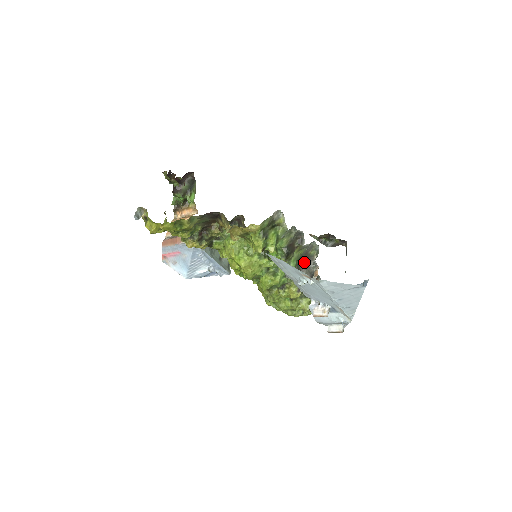
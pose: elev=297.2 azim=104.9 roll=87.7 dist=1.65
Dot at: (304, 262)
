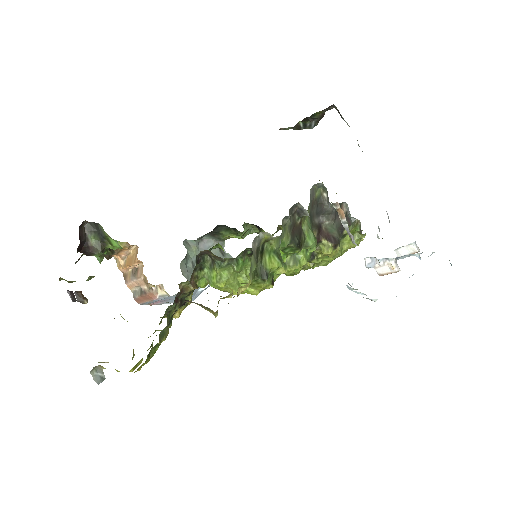
Dot at: (316, 212)
